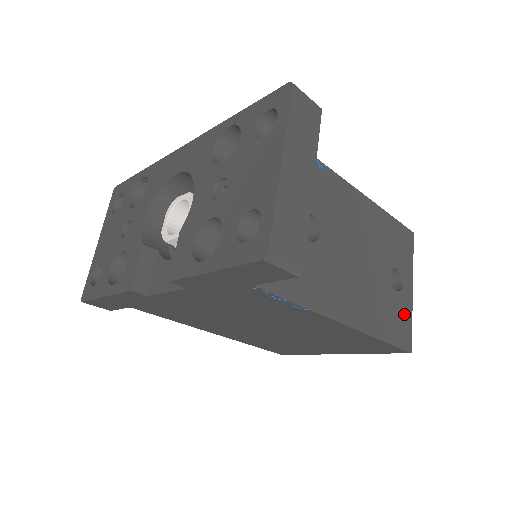
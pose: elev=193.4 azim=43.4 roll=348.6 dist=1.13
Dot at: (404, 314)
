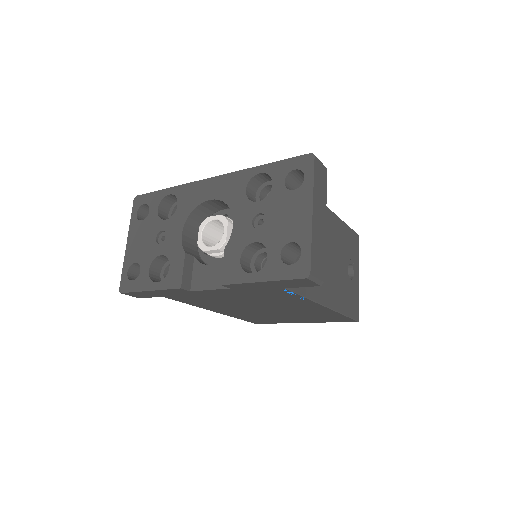
Dot at: (355, 295)
